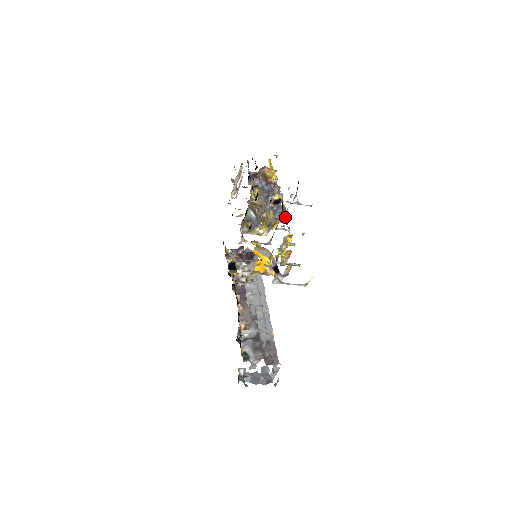
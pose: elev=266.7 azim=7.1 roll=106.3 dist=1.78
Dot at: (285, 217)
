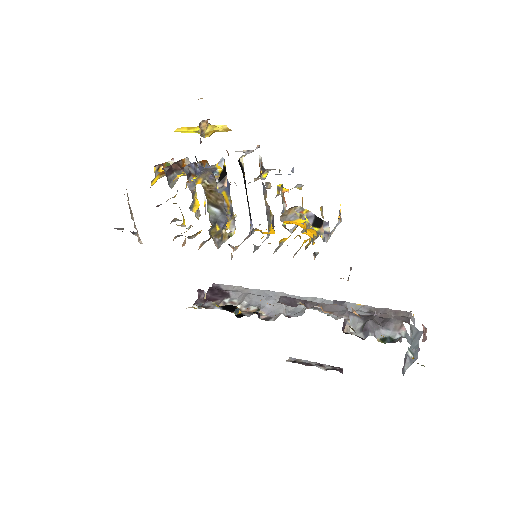
Dot at: (263, 168)
